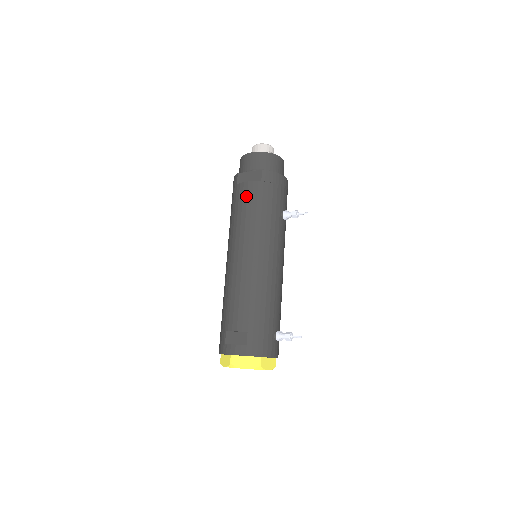
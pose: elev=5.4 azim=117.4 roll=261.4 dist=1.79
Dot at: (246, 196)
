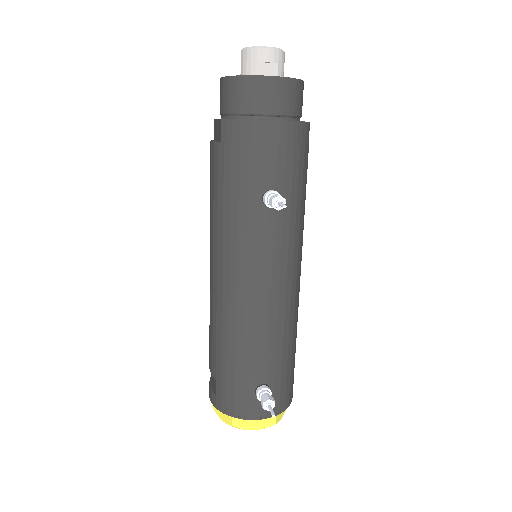
Dot at: (210, 168)
